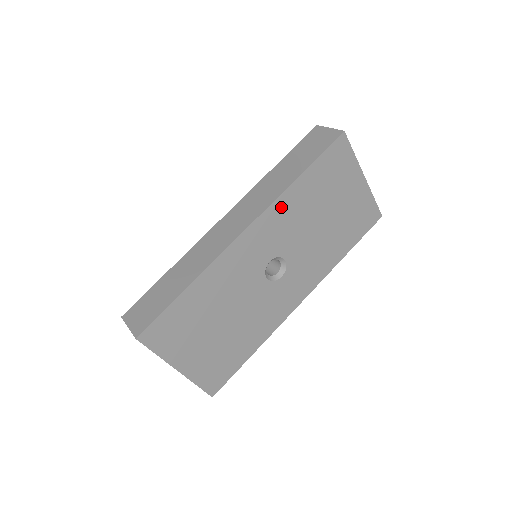
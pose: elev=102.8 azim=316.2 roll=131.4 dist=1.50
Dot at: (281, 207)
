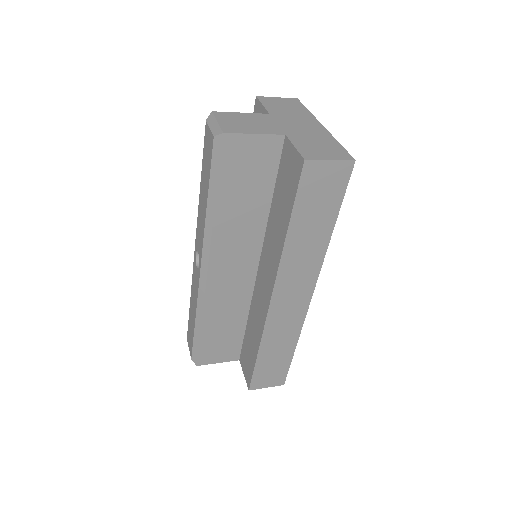
Dot at: occluded
